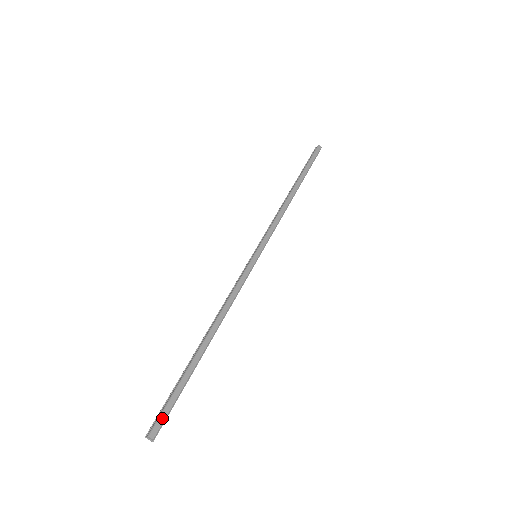
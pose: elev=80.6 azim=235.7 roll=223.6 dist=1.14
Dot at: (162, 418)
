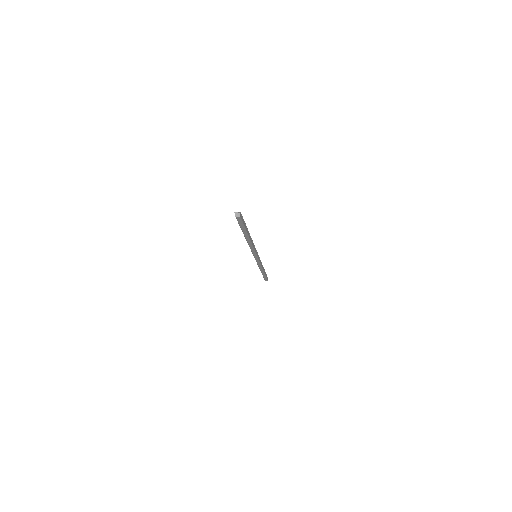
Dot at: (266, 280)
